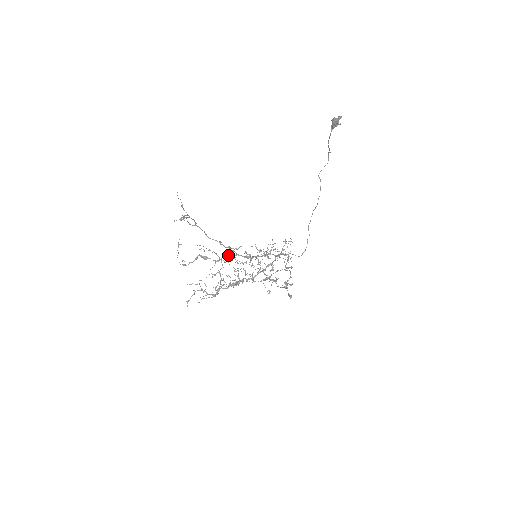
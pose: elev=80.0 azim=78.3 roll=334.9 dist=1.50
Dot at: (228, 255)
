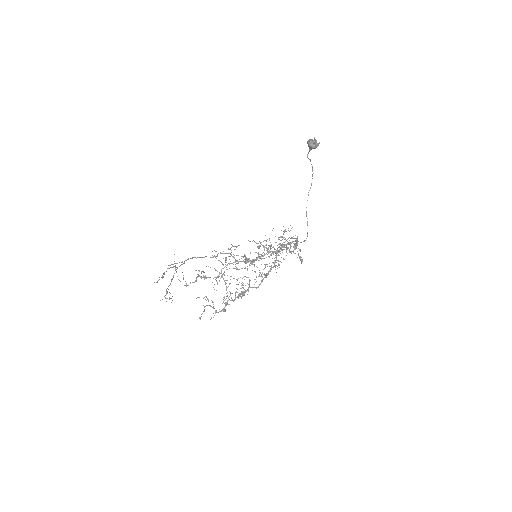
Dot at: (227, 265)
